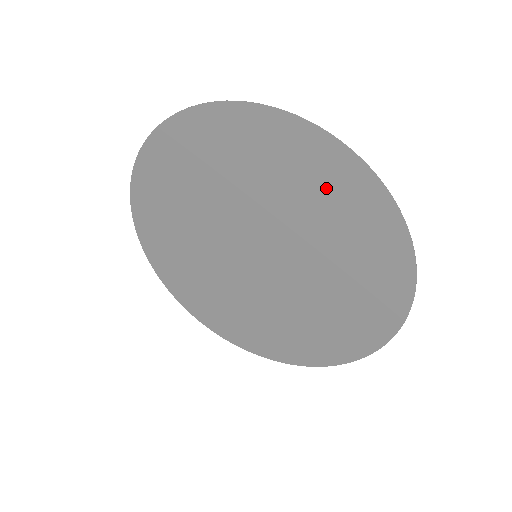
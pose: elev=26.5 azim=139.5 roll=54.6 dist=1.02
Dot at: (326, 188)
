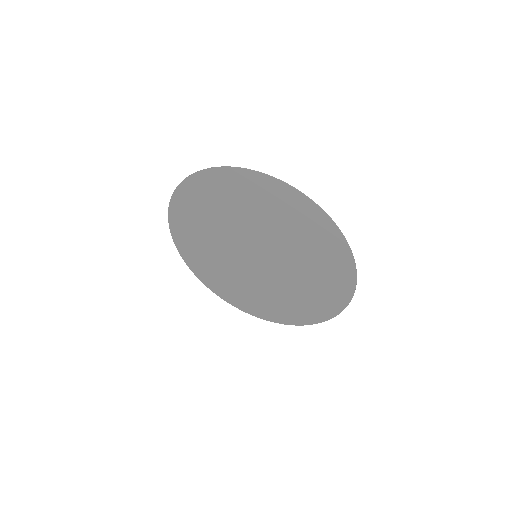
Dot at: (287, 211)
